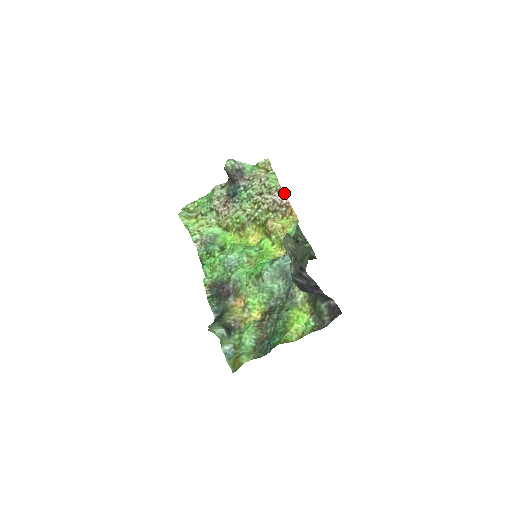
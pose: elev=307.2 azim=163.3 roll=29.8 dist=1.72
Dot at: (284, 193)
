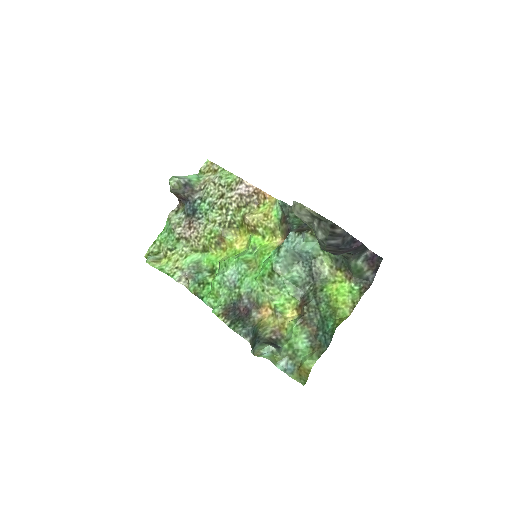
Dot at: (246, 182)
